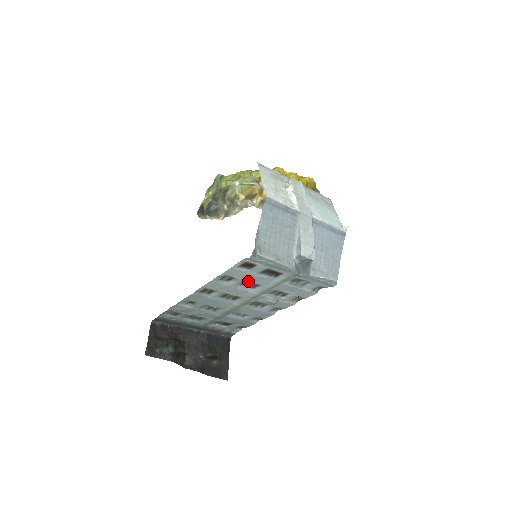
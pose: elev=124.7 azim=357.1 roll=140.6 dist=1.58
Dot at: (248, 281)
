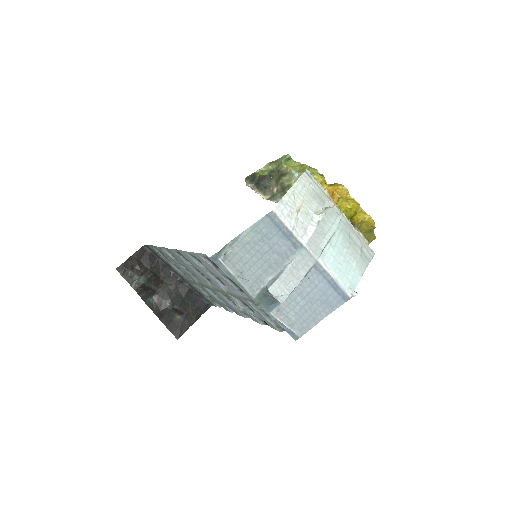
Dot at: (215, 275)
